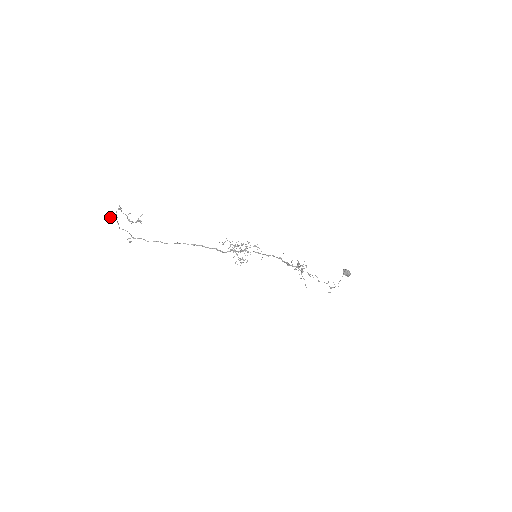
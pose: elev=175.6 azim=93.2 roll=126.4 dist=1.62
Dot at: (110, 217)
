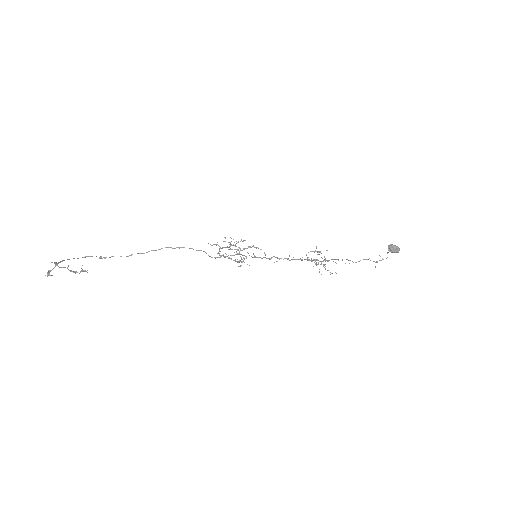
Dot at: occluded
